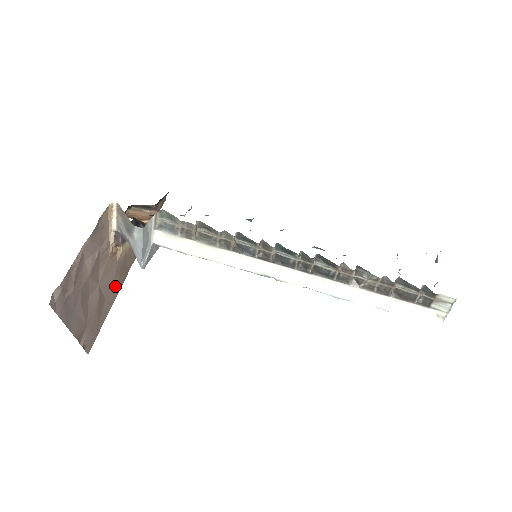
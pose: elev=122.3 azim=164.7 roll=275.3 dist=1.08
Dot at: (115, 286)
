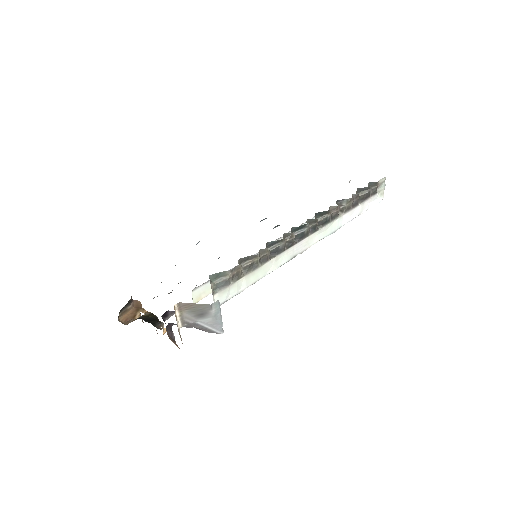
Dot at: occluded
